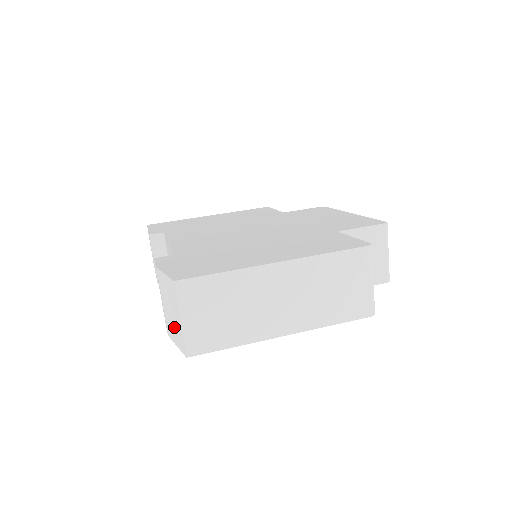
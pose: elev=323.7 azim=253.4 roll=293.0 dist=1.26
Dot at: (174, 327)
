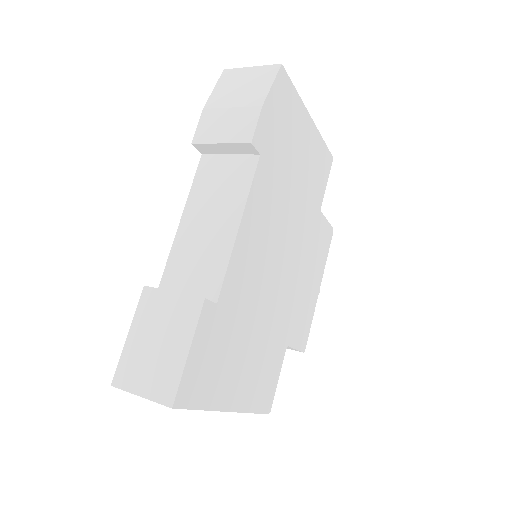
Dot at: (256, 83)
